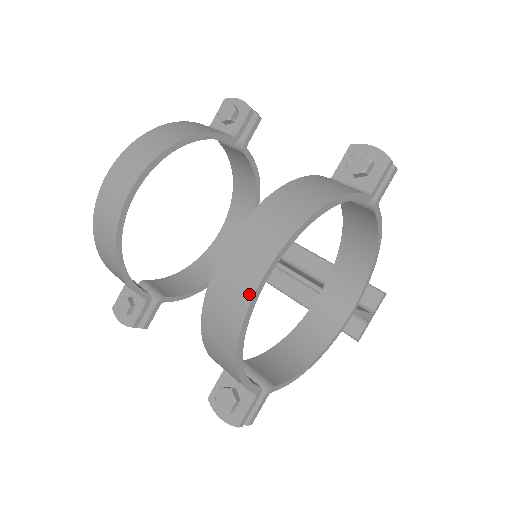
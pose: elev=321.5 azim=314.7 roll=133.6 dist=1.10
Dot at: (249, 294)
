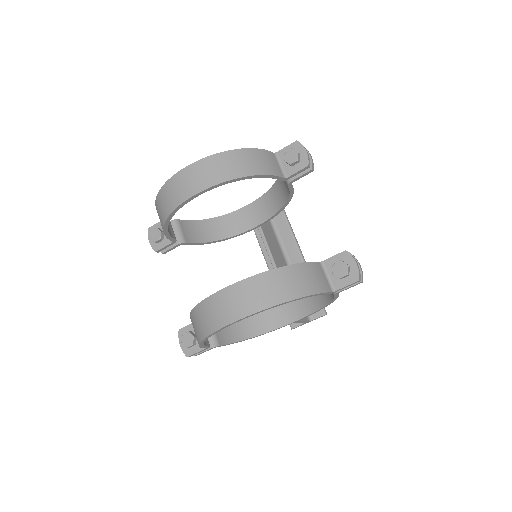
Dot at: (224, 323)
